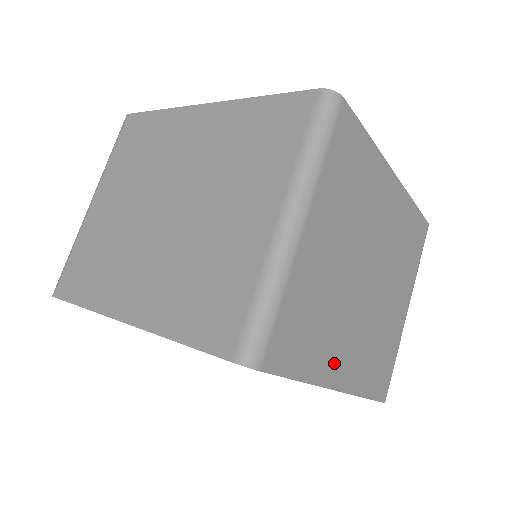
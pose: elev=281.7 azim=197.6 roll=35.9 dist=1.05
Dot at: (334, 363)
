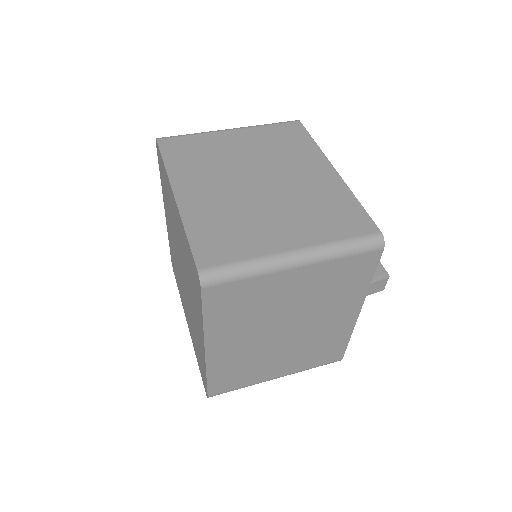
Dot at: (188, 182)
